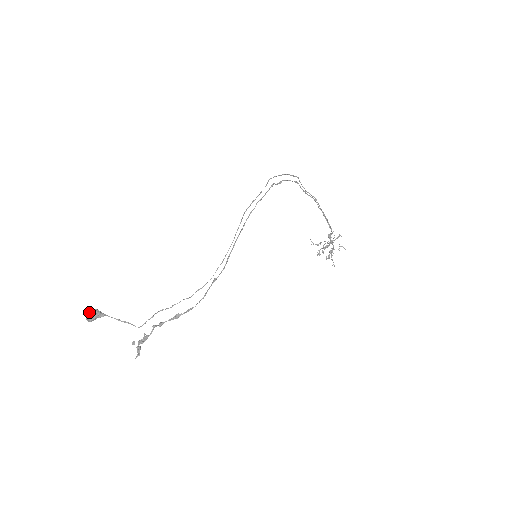
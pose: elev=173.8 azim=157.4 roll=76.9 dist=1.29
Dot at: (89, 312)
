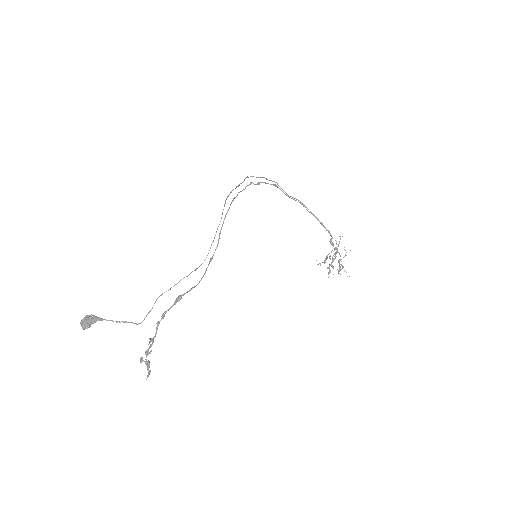
Dot at: (83, 318)
